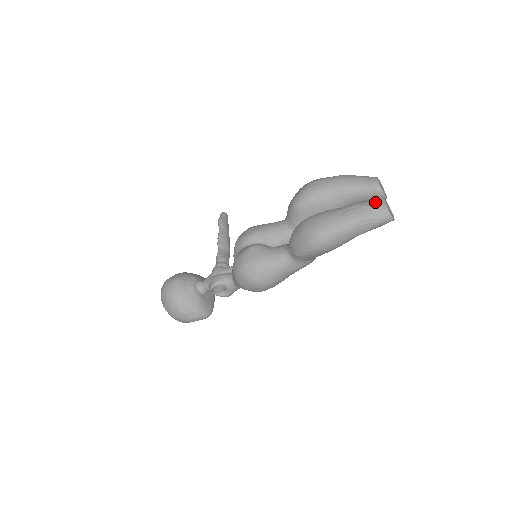
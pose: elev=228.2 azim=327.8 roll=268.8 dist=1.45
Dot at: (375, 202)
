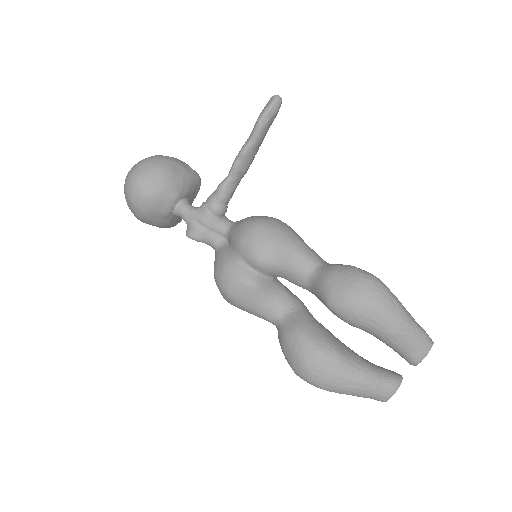
Dot at: (385, 391)
